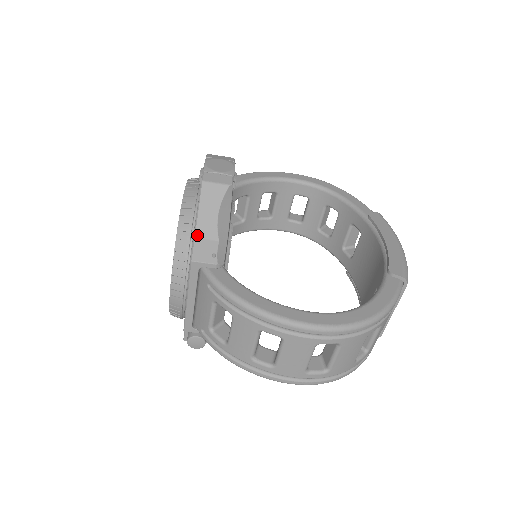
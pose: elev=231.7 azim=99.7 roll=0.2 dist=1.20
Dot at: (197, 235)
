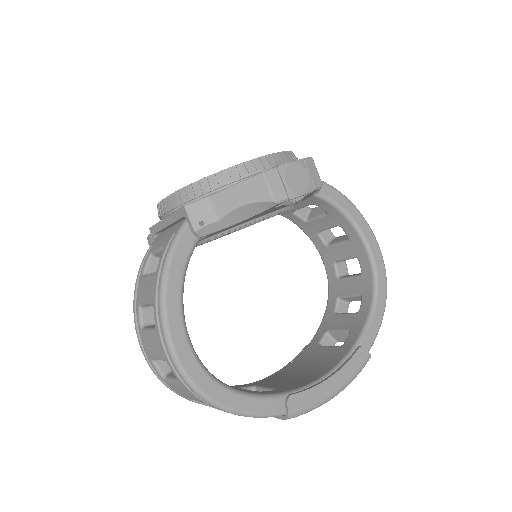
Dot at: (213, 197)
